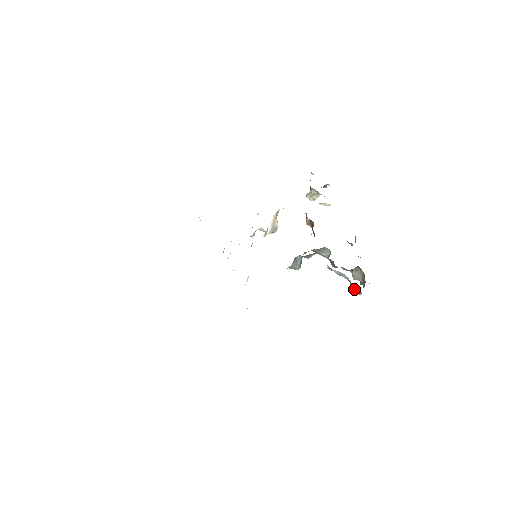
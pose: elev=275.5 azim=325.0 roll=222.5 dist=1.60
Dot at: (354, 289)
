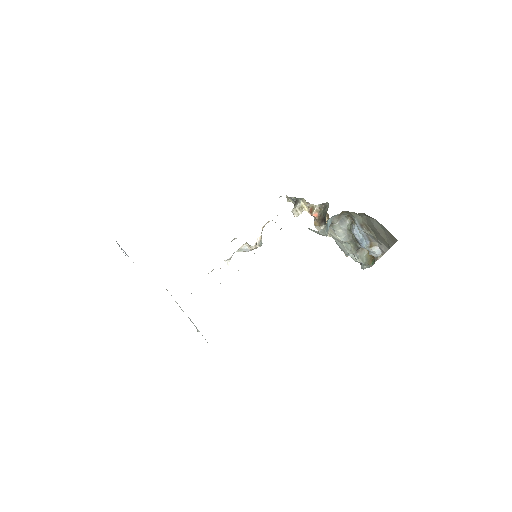
Dot at: (375, 252)
